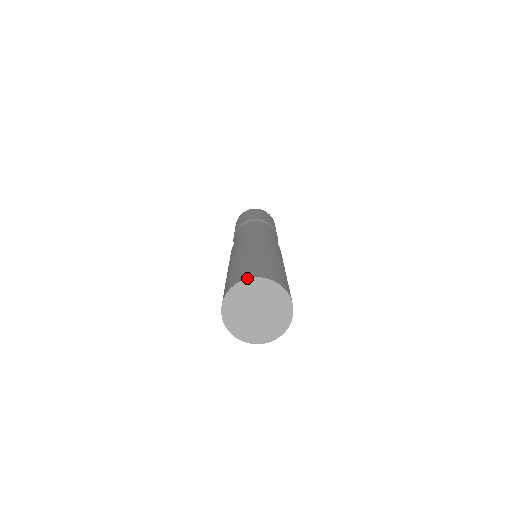
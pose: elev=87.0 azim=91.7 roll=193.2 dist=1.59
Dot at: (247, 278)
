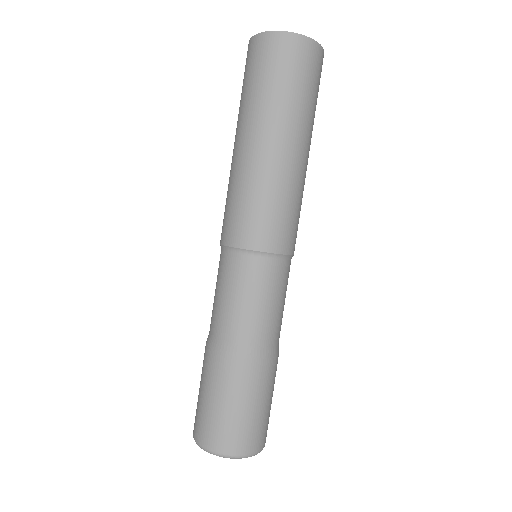
Dot at: occluded
